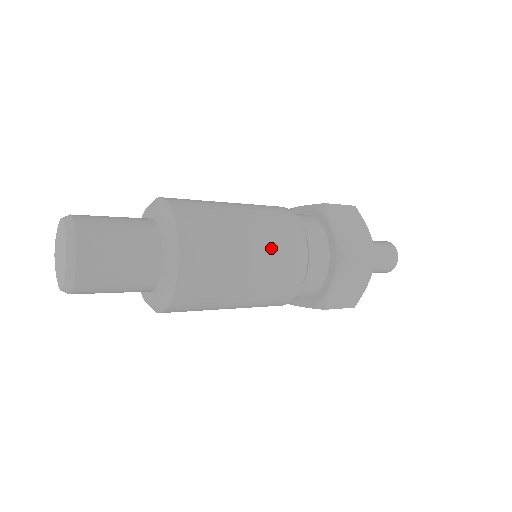
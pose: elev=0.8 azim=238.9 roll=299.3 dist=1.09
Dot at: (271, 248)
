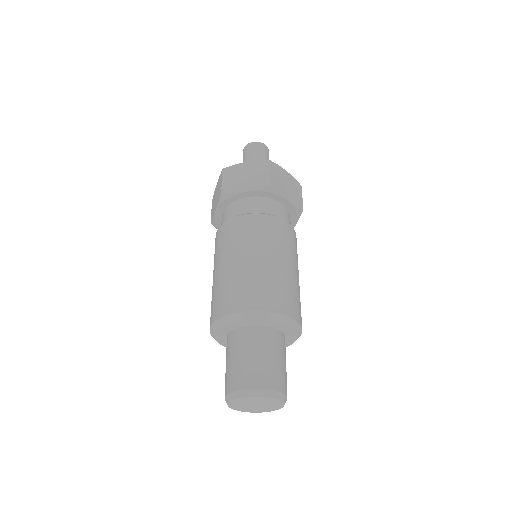
Dot at: occluded
